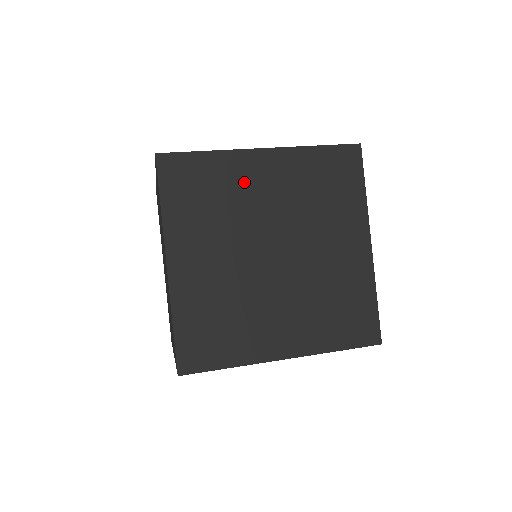
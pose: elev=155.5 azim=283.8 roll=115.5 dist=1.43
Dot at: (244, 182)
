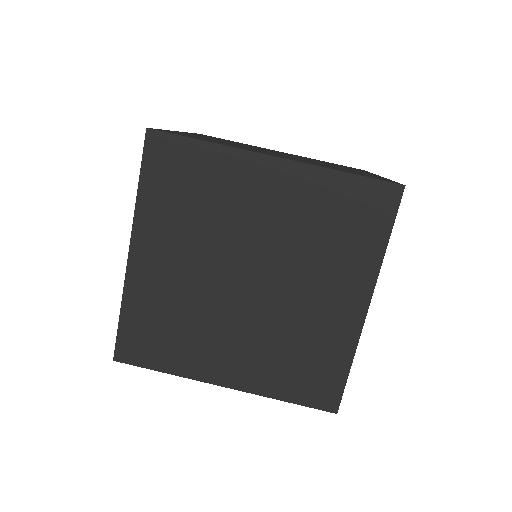
Dot at: (238, 190)
